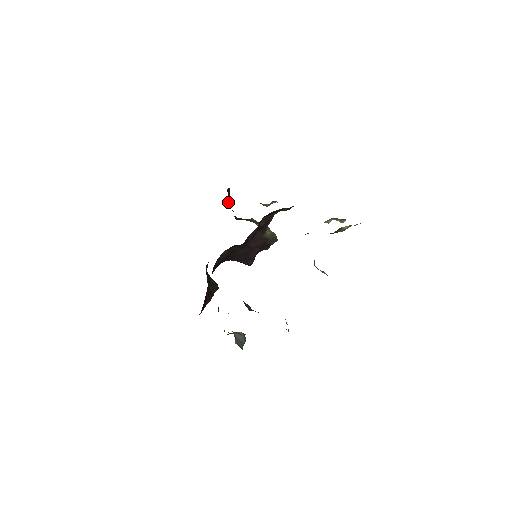
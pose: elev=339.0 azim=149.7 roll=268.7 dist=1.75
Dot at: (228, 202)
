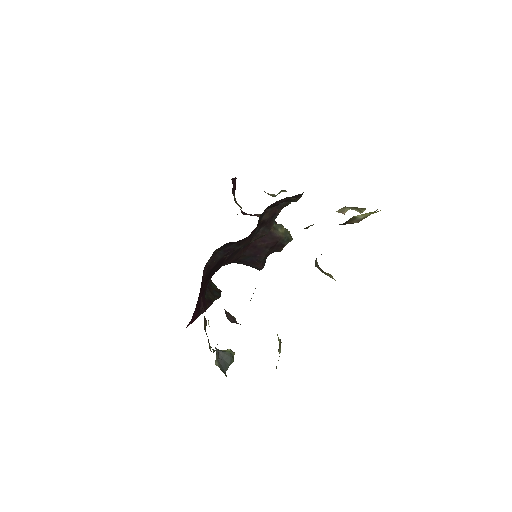
Dot at: occluded
